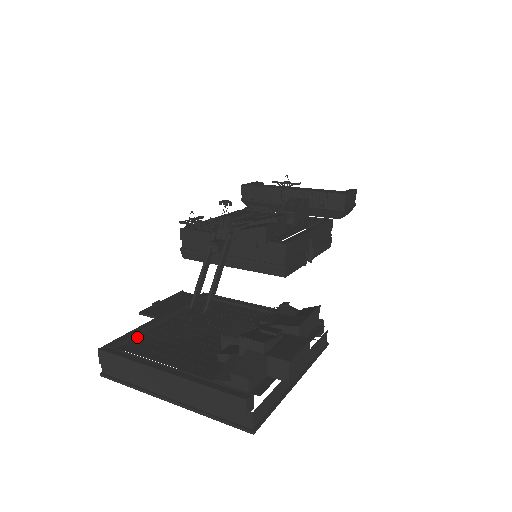
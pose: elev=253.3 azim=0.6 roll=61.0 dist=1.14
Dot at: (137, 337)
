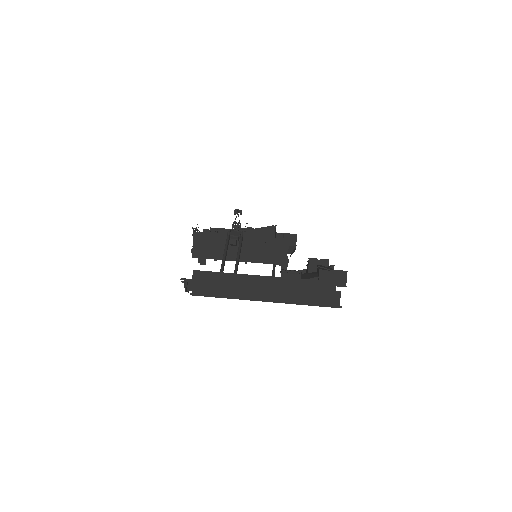
Dot at: occluded
